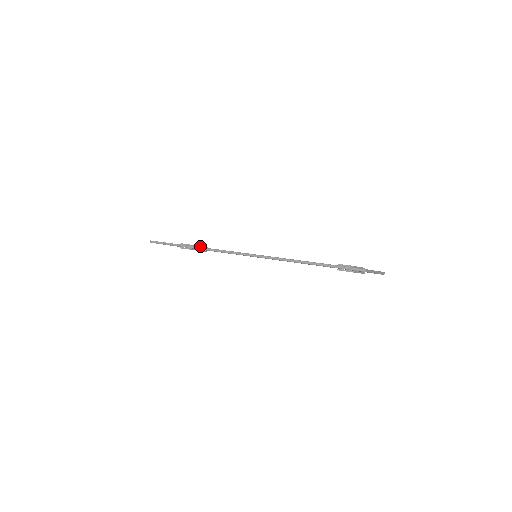
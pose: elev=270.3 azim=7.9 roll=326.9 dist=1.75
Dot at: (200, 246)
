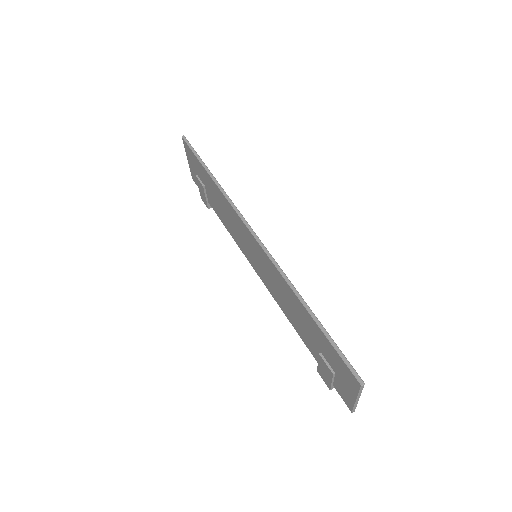
Dot at: occluded
